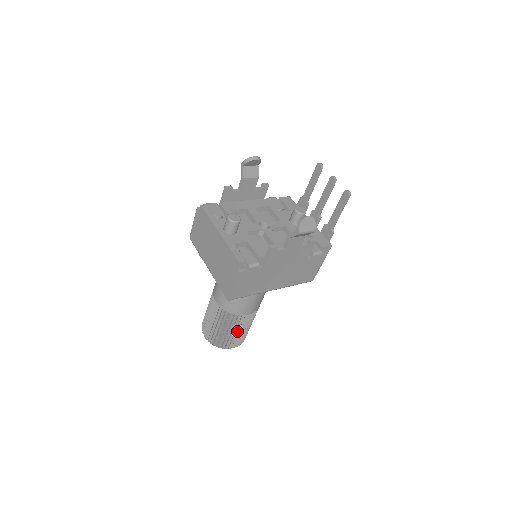
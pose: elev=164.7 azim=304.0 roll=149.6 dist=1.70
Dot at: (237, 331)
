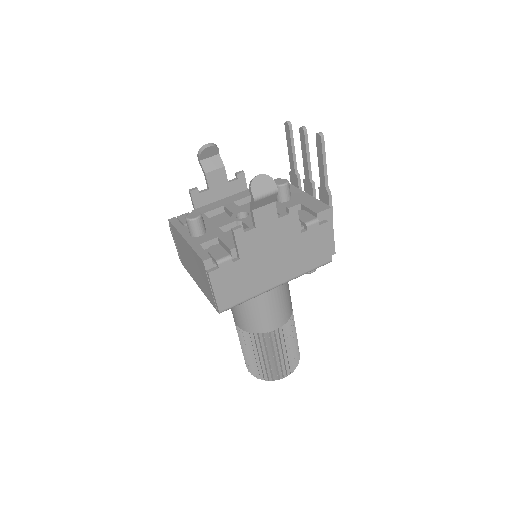
Dot at: (276, 354)
